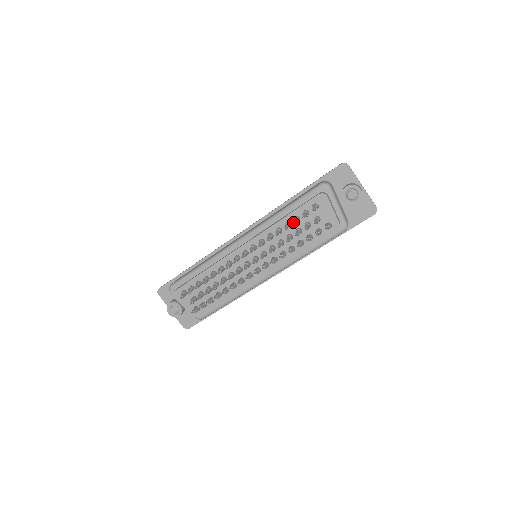
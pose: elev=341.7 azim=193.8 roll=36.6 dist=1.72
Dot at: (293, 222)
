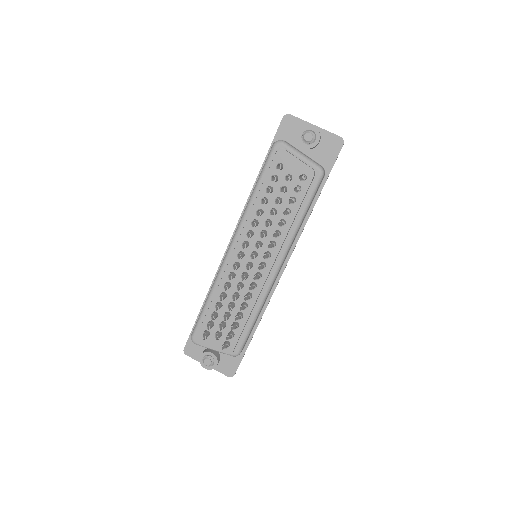
Dot at: (268, 195)
